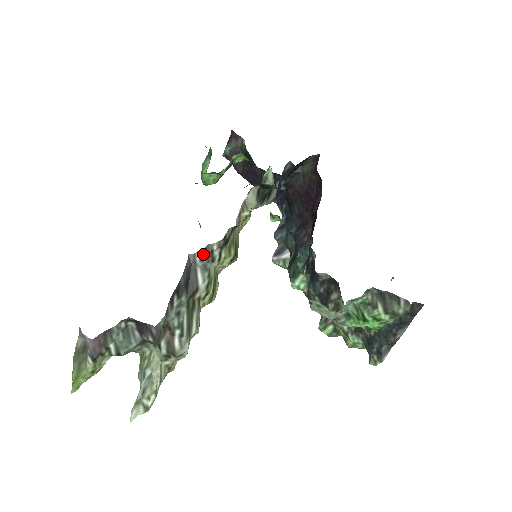
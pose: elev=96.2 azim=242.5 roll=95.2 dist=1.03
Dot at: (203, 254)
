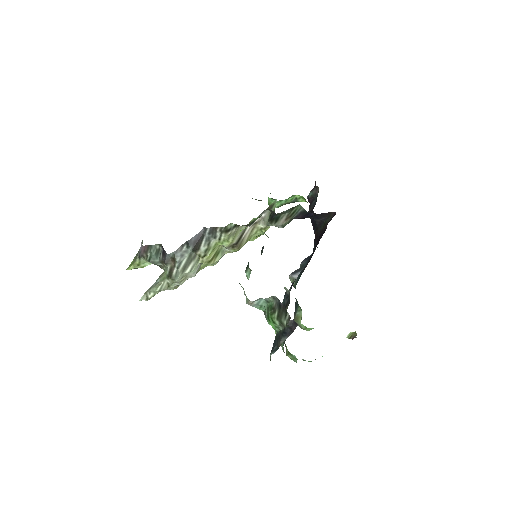
Dot at: (211, 230)
